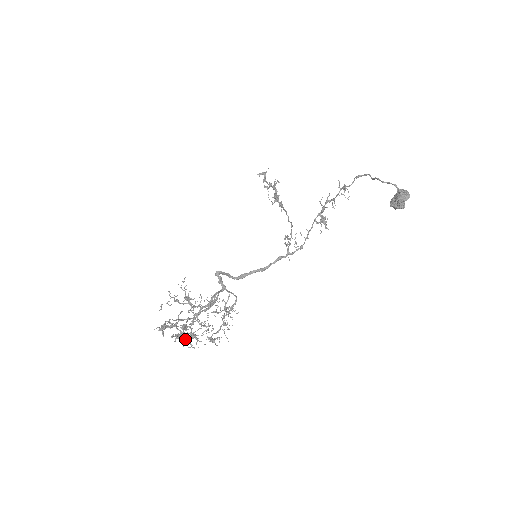
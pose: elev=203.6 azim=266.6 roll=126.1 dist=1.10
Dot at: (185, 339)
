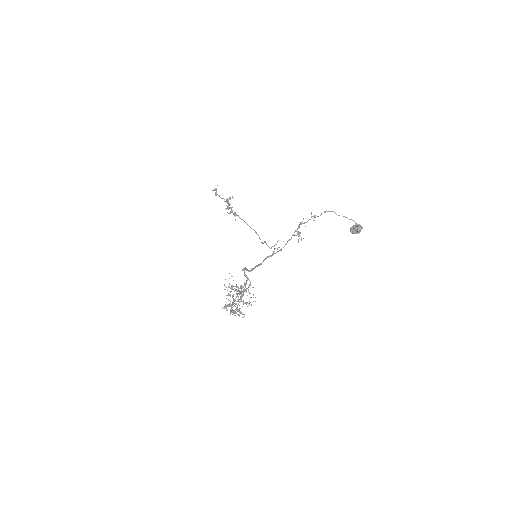
Dot at: (240, 313)
